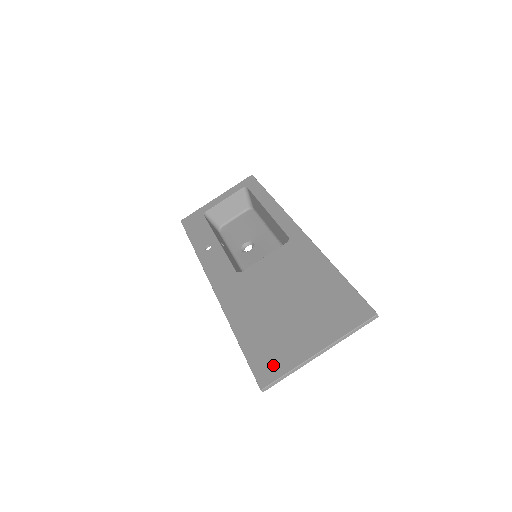
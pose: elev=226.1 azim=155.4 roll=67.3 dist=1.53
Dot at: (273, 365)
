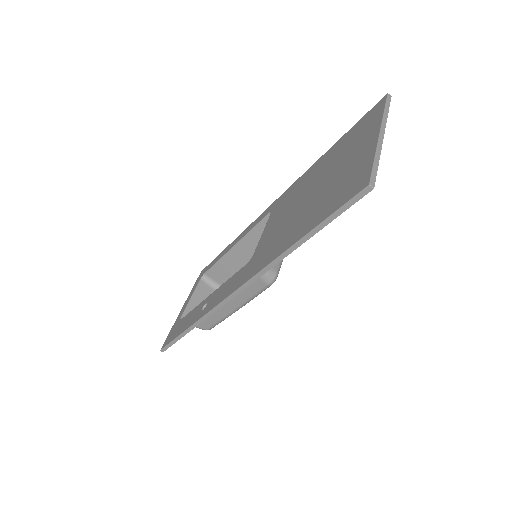
Dot at: (355, 180)
